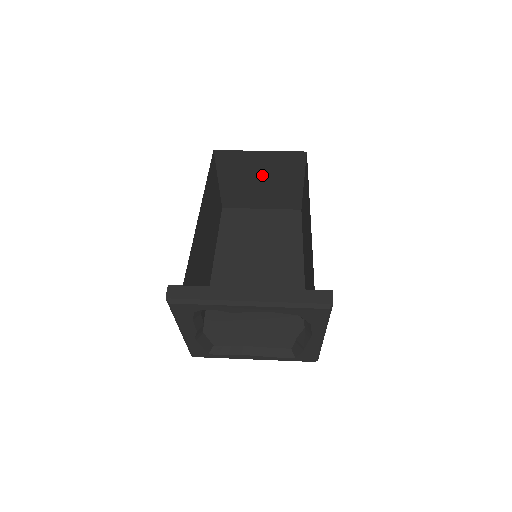
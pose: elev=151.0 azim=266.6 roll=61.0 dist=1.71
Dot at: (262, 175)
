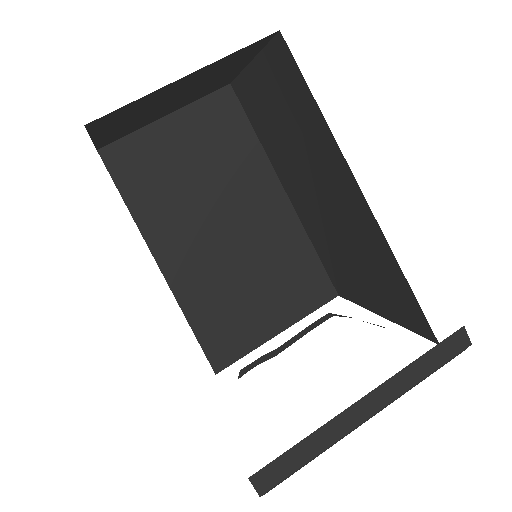
Dot at: (179, 93)
